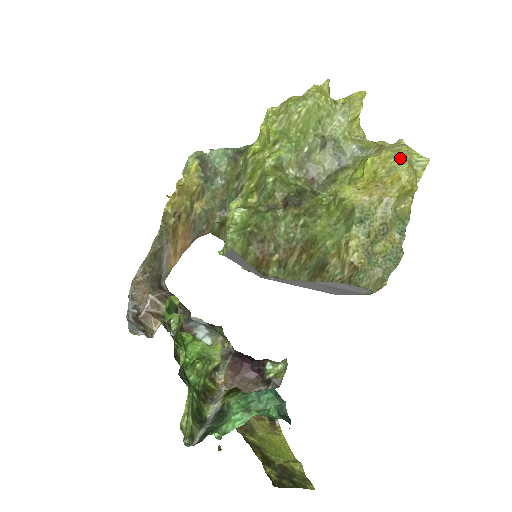
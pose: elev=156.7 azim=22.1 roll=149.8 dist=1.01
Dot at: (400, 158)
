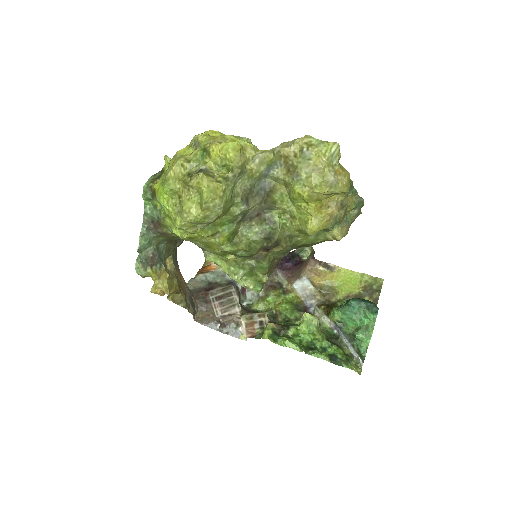
Dot at: (332, 185)
